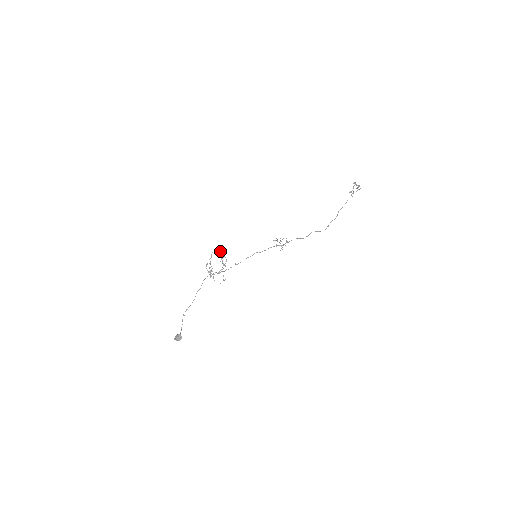
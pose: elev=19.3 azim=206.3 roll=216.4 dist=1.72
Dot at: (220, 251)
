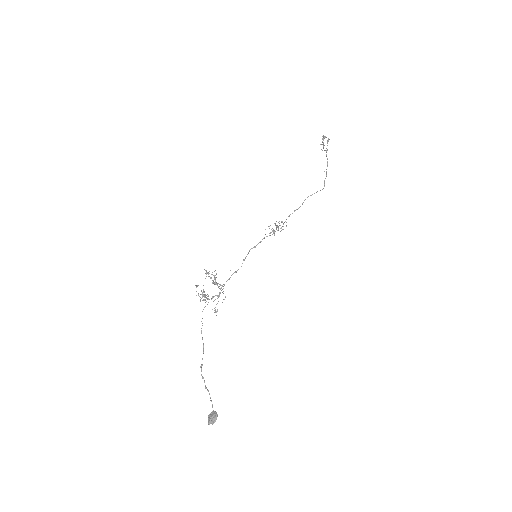
Dot at: (208, 276)
